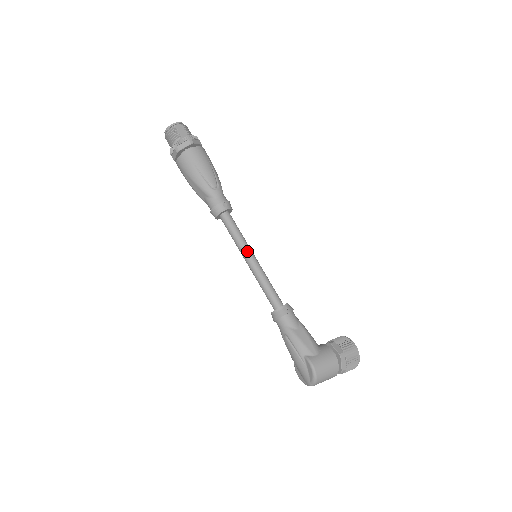
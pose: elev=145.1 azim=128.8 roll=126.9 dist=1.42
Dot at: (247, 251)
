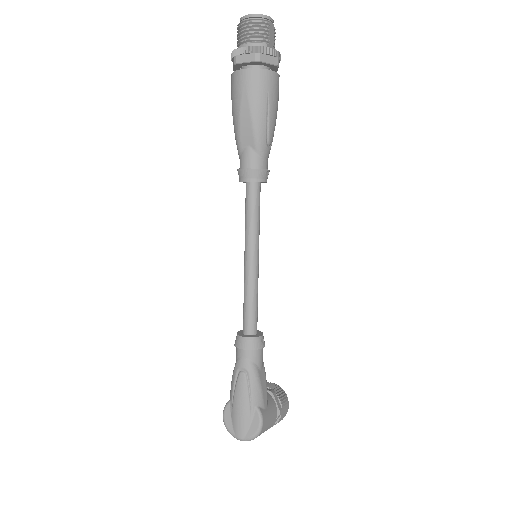
Dot at: (257, 248)
